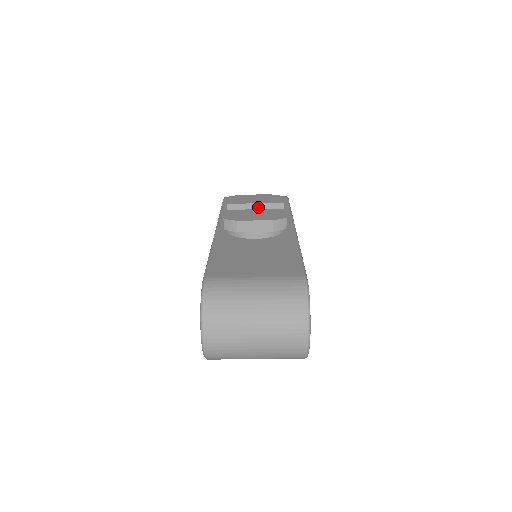
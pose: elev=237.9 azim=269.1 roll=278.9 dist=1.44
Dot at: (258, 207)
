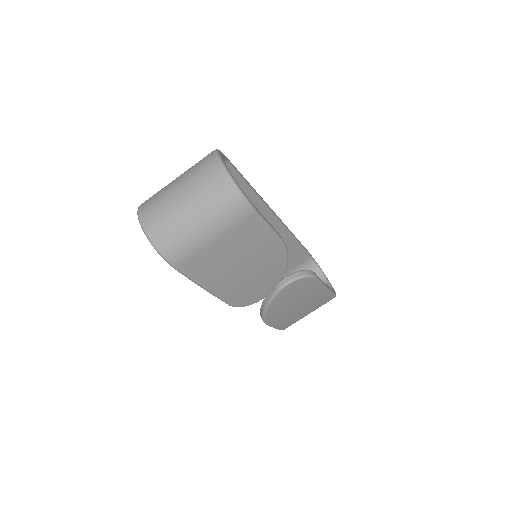
Dot at: occluded
